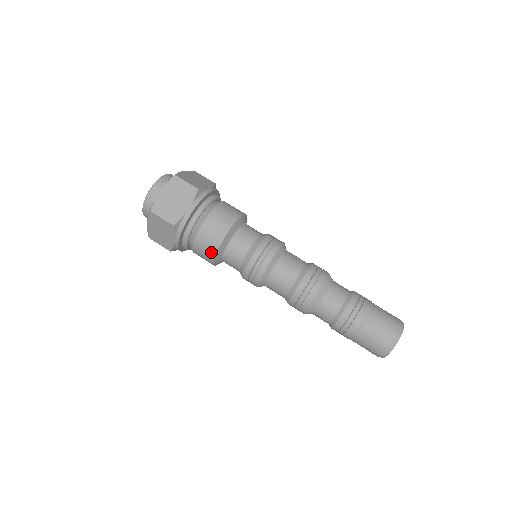
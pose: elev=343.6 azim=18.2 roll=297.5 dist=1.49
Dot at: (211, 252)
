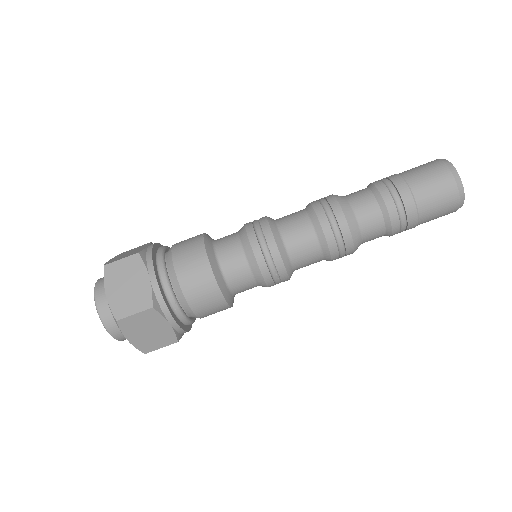
Dot at: (214, 293)
